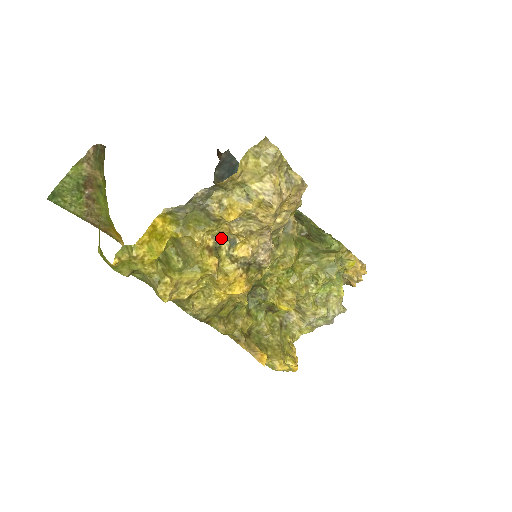
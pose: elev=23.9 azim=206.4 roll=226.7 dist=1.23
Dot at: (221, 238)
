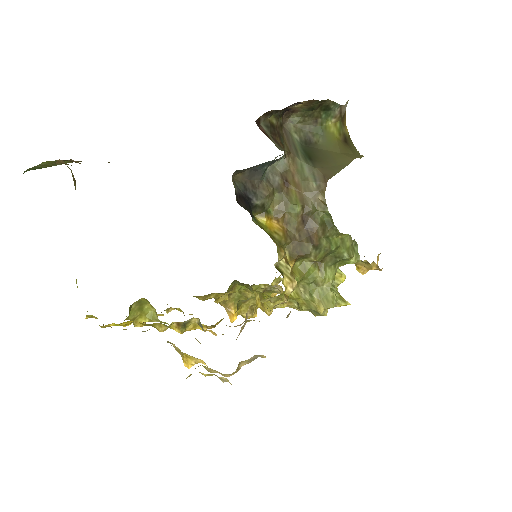
Dot at: (191, 318)
